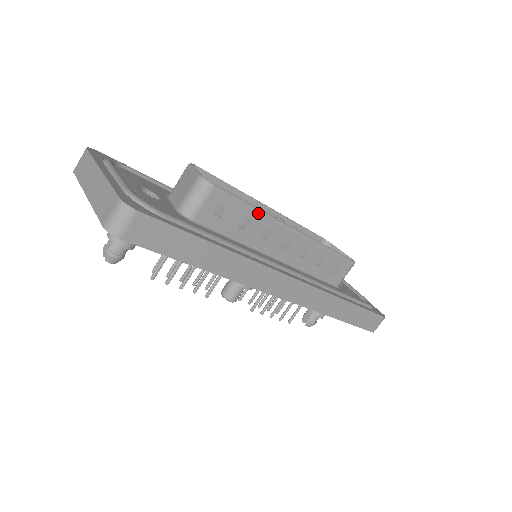
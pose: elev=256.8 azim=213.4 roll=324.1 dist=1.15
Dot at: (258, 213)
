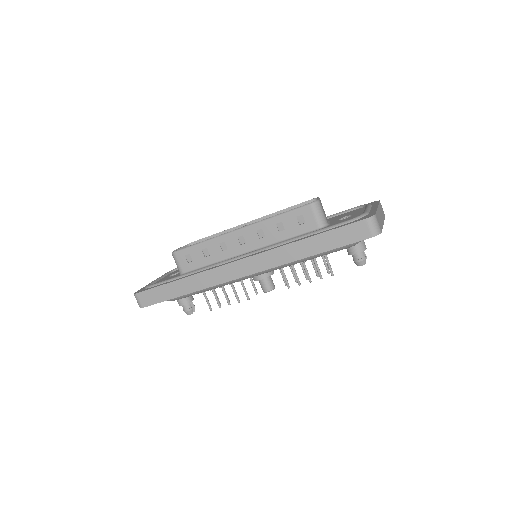
Dot at: (206, 243)
